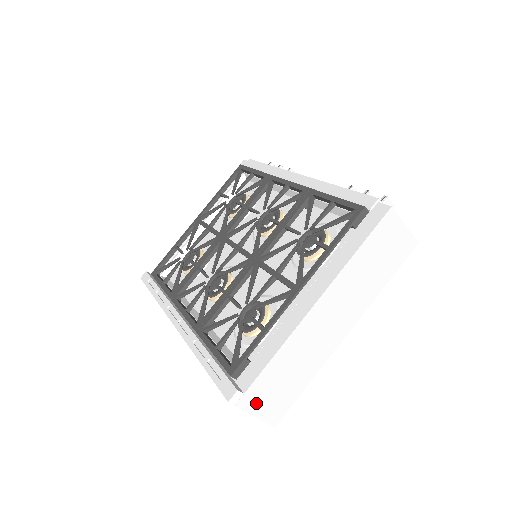
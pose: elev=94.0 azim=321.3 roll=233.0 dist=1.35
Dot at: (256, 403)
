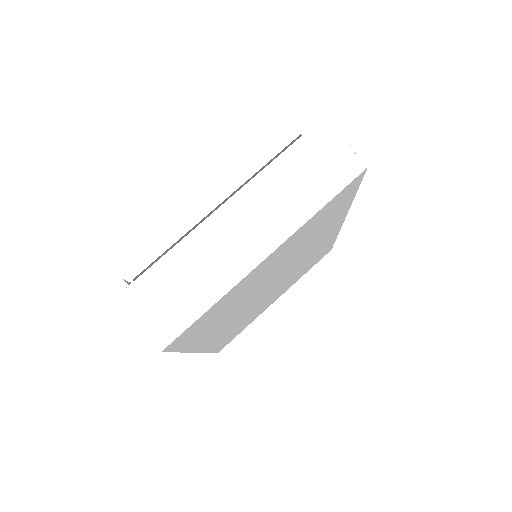
Dot at: (141, 305)
